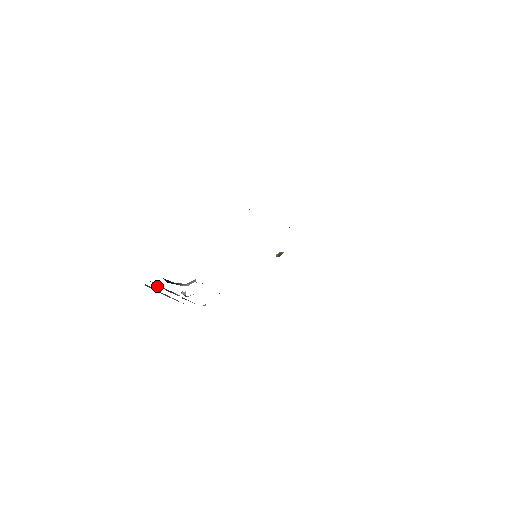
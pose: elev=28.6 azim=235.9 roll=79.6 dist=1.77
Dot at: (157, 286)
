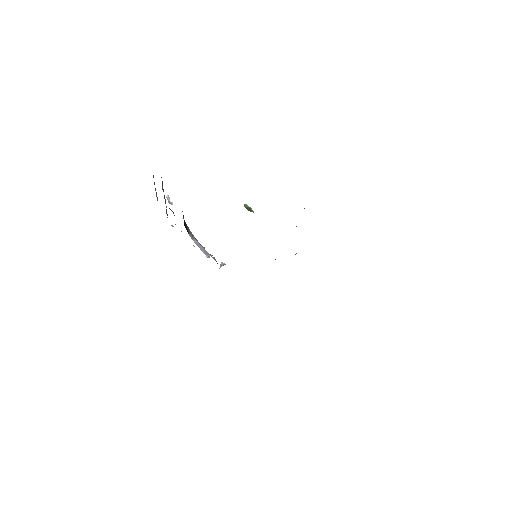
Dot at: (162, 187)
